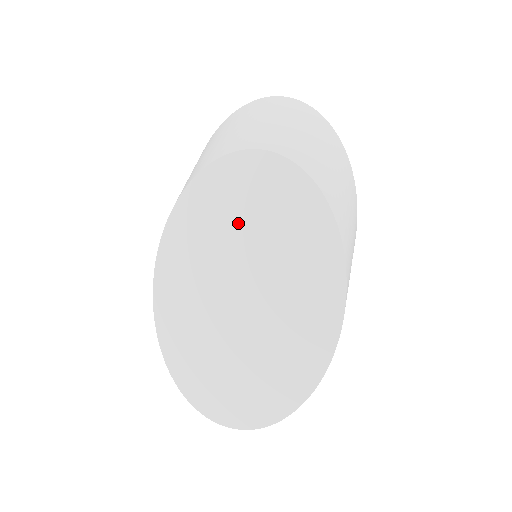
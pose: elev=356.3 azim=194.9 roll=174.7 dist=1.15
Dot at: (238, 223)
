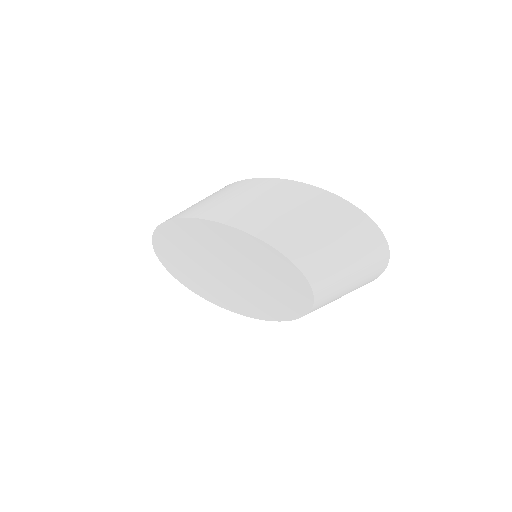
Dot at: (257, 270)
